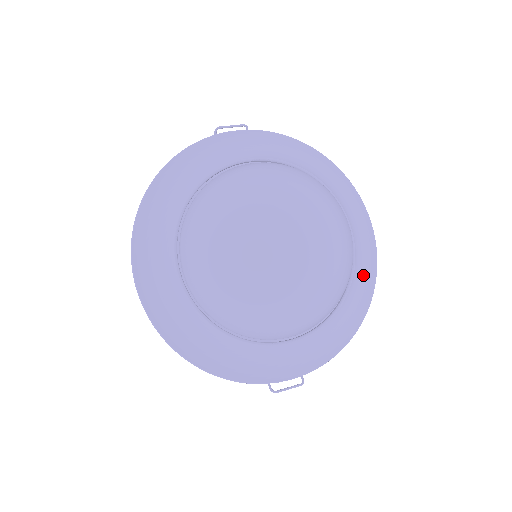
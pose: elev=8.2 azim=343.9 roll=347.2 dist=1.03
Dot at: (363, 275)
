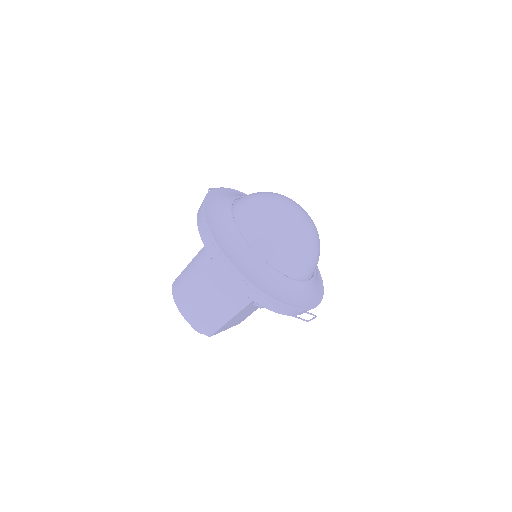
Dot at: occluded
